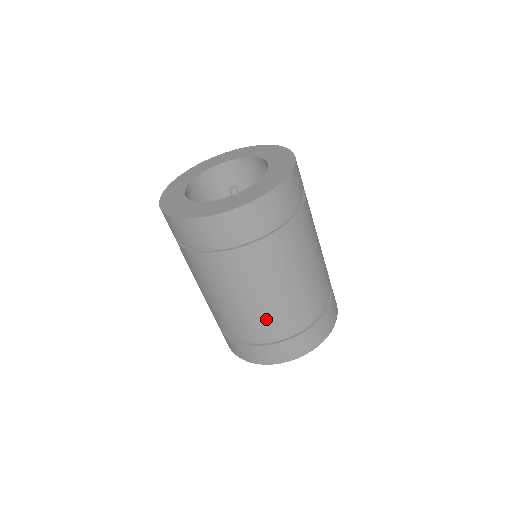
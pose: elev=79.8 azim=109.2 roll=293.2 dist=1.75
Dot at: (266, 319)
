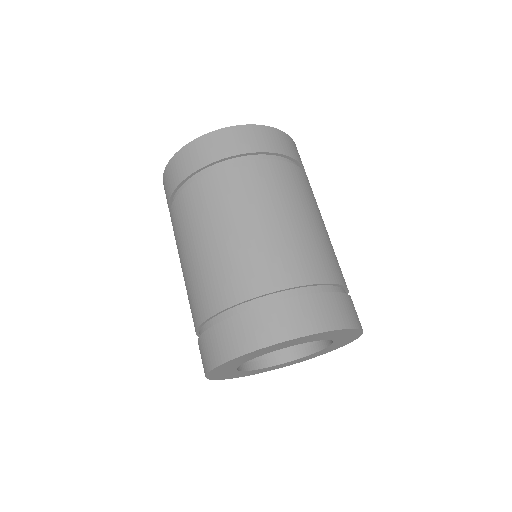
Dot at: (259, 259)
